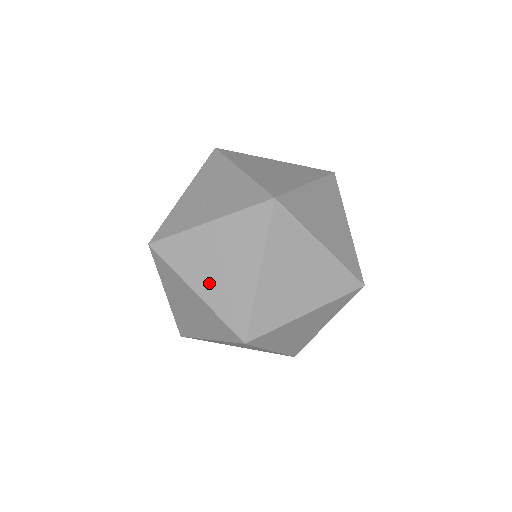
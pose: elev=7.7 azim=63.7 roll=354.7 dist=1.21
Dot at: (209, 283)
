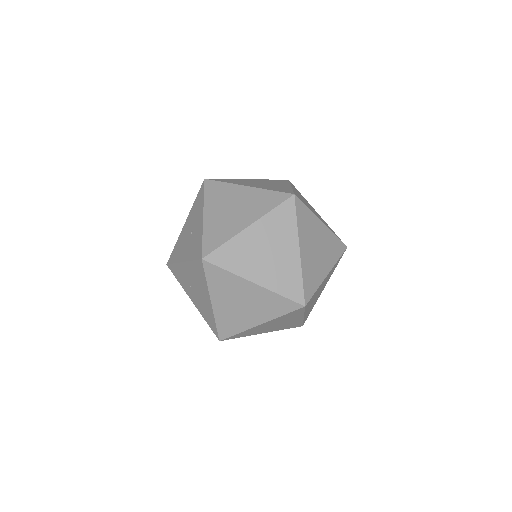
Dot at: occluded
